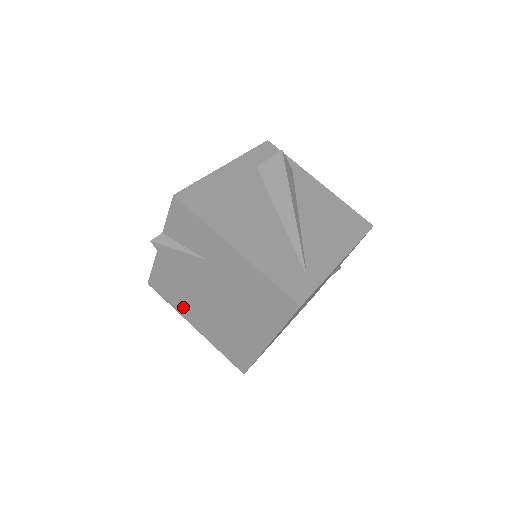
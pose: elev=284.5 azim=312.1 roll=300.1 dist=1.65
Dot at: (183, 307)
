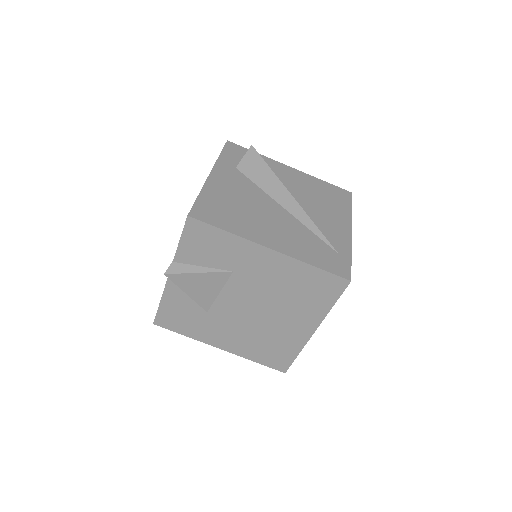
Dot at: (204, 332)
